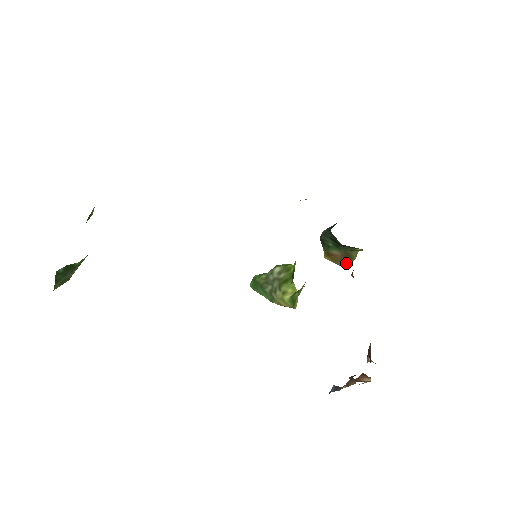
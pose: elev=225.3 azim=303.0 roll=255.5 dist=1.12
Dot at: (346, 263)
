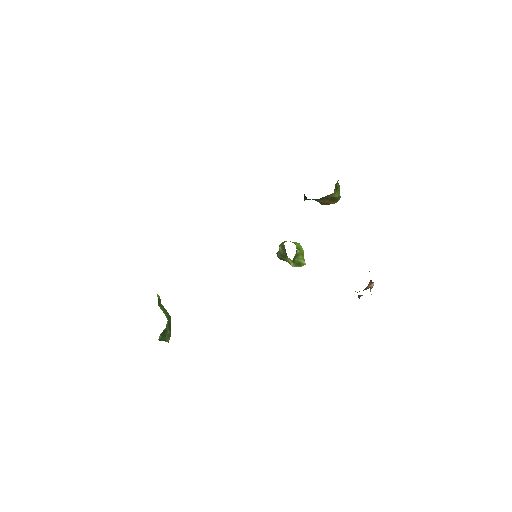
Dot at: (337, 200)
